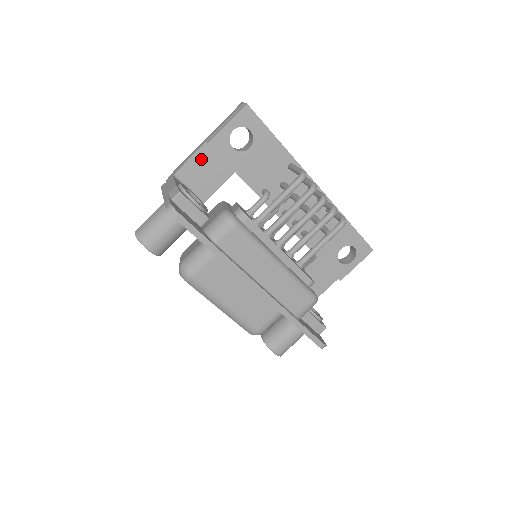
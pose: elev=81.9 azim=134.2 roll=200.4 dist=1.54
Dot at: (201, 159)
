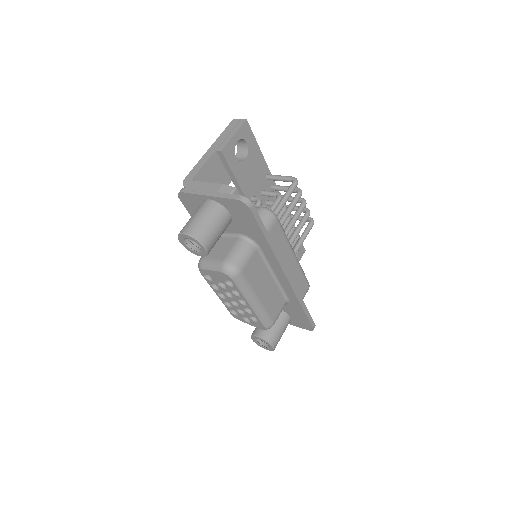
Dot at: (211, 166)
